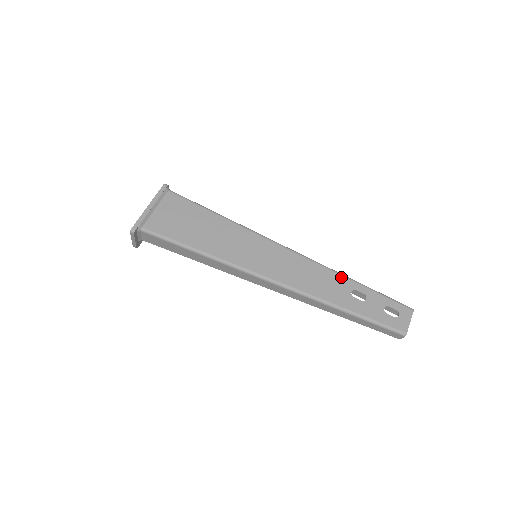
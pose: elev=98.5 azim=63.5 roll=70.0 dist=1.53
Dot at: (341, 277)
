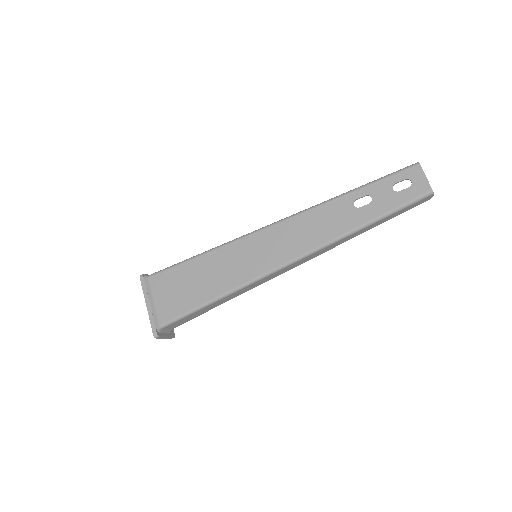
Dot at: (334, 202)
